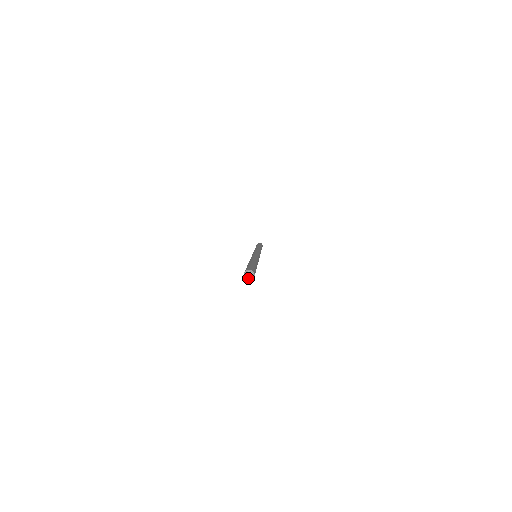
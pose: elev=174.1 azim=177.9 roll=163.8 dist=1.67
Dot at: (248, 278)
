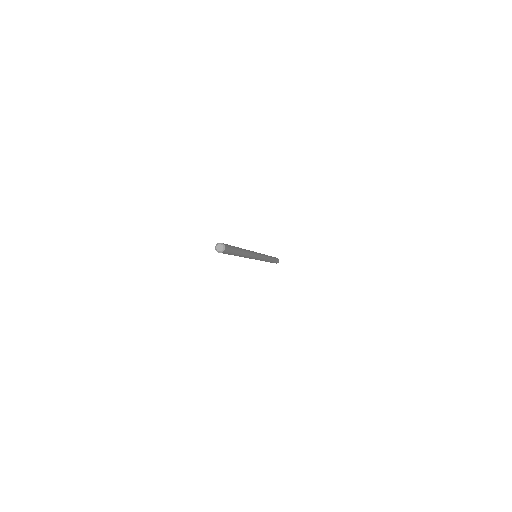
Dot at: (218, 250)
